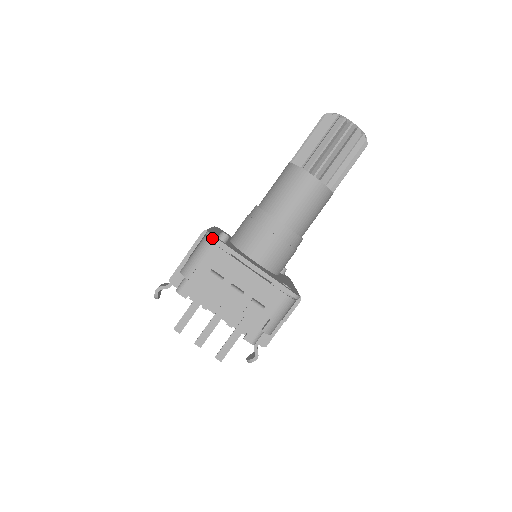
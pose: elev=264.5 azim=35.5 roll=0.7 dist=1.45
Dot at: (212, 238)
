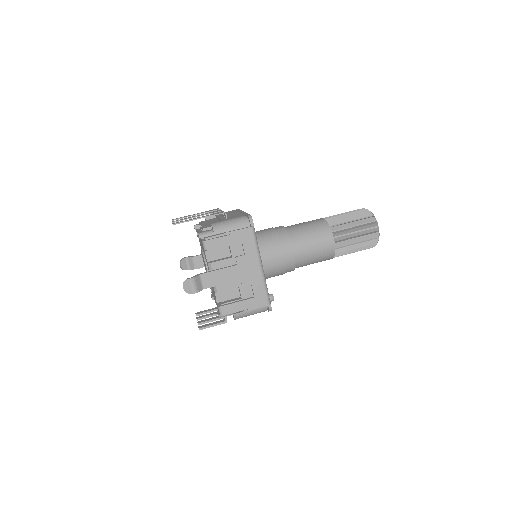
Dot at: occluded
